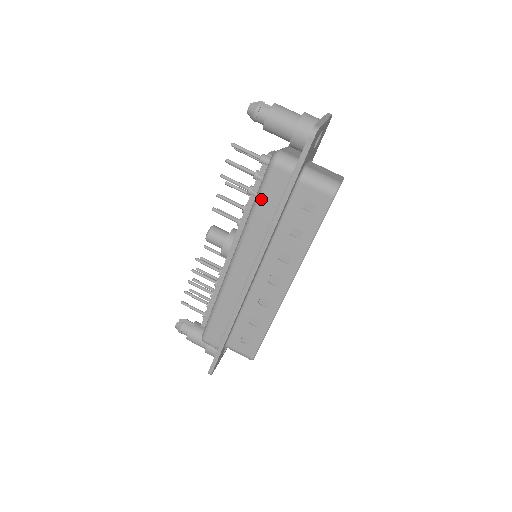
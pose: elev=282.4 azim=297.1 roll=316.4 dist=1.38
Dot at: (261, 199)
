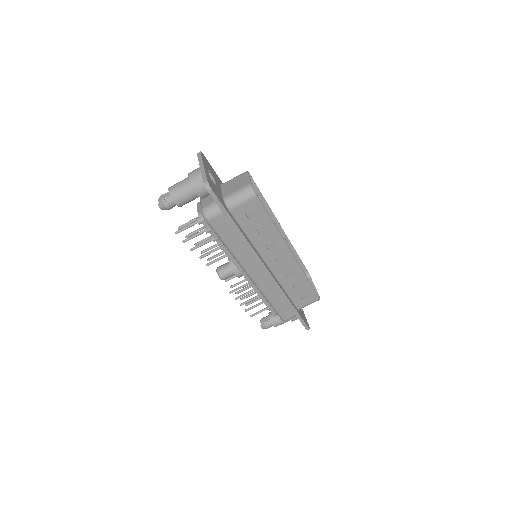
Dot at: (224, 239)
